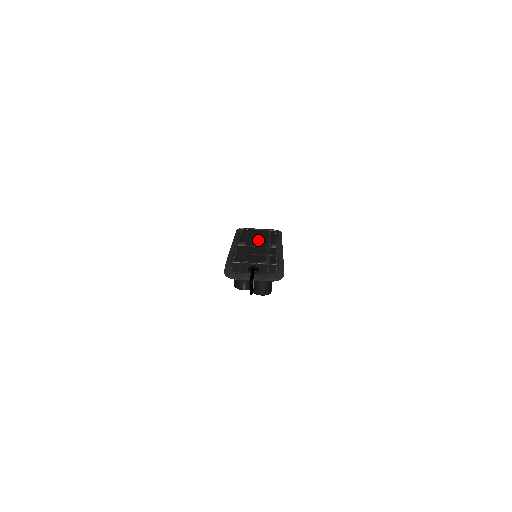
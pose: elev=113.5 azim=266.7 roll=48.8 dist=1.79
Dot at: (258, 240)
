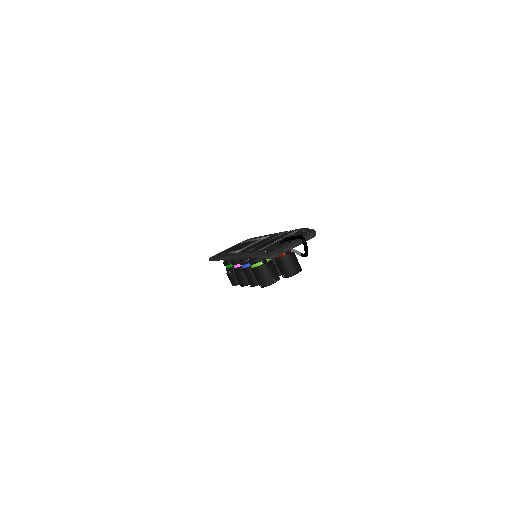
Dot at: (245, 245)
